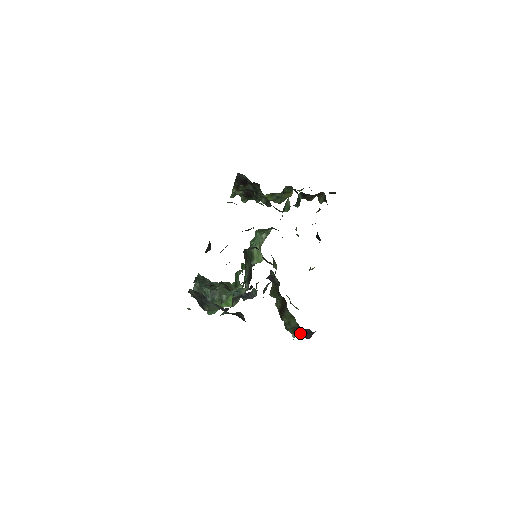
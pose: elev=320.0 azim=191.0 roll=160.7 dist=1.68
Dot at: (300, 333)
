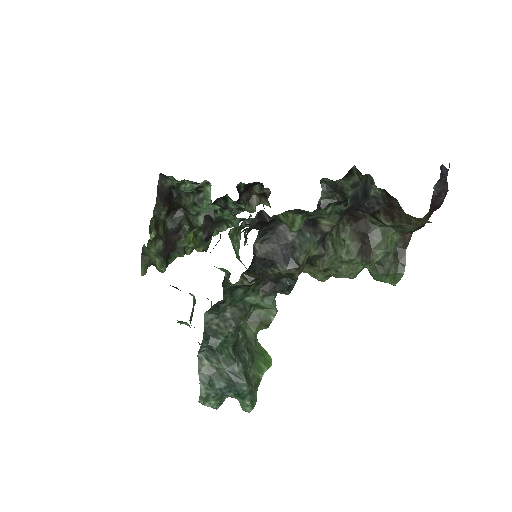
Dot at: (433, 193)
